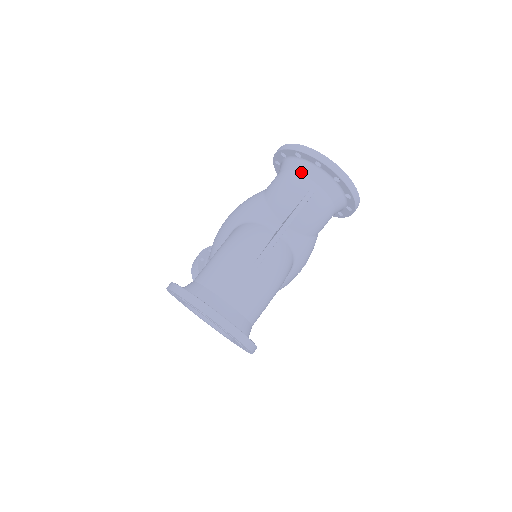
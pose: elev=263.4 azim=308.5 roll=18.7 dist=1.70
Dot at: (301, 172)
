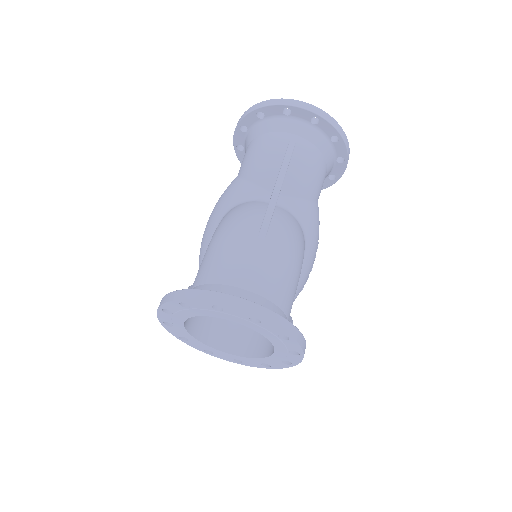
Dot at: (271, 130)
